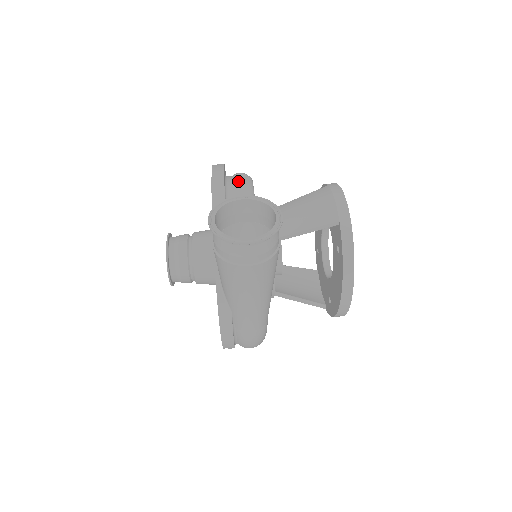
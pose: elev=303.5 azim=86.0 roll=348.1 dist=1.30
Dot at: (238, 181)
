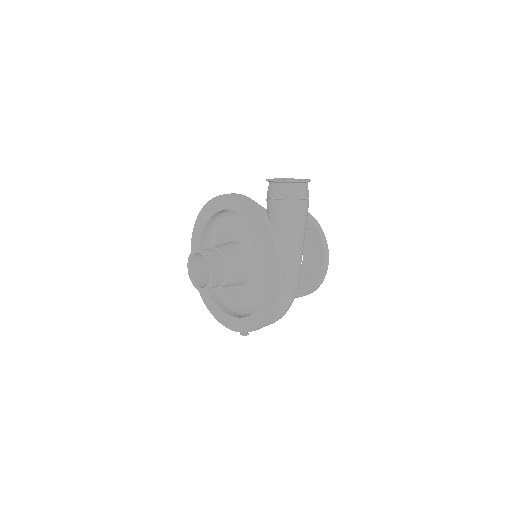
Dot at: occluded
